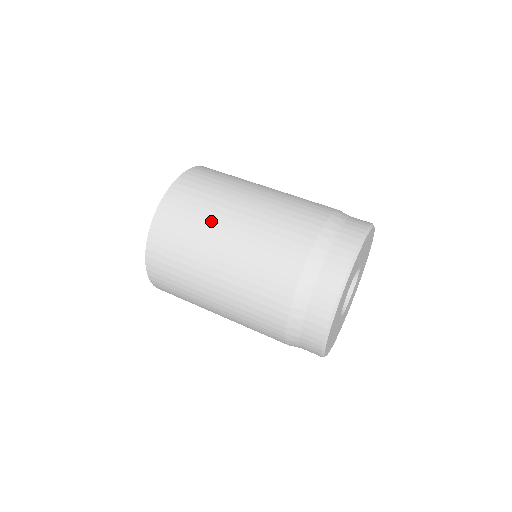
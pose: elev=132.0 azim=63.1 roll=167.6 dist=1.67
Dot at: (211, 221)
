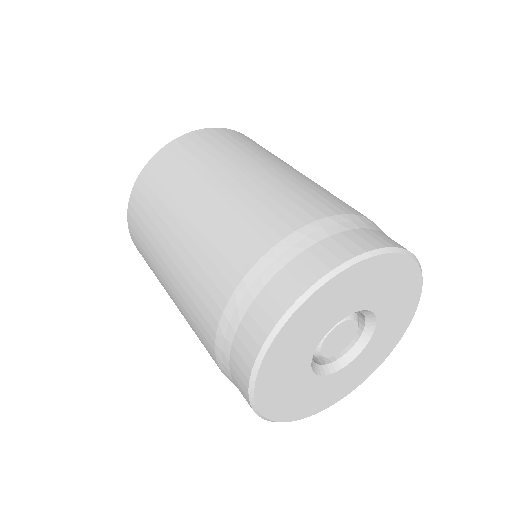
Dot at: (153, 258)
